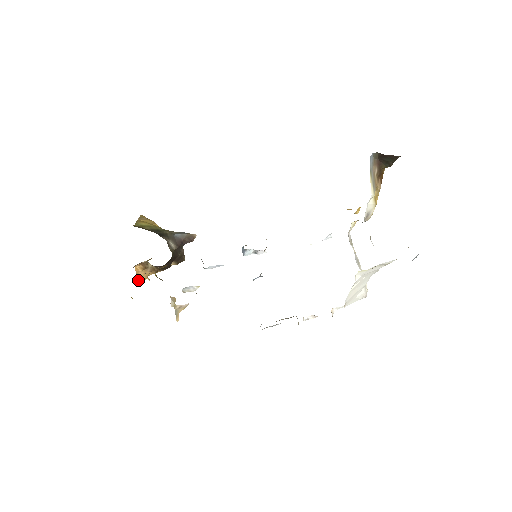
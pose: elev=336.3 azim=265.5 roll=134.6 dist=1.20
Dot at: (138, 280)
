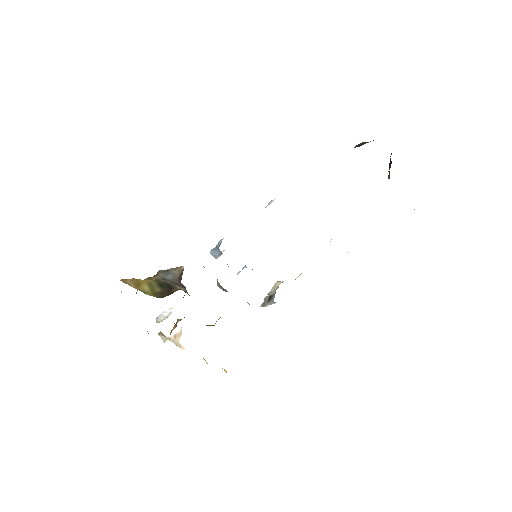
Dot at: occluded
